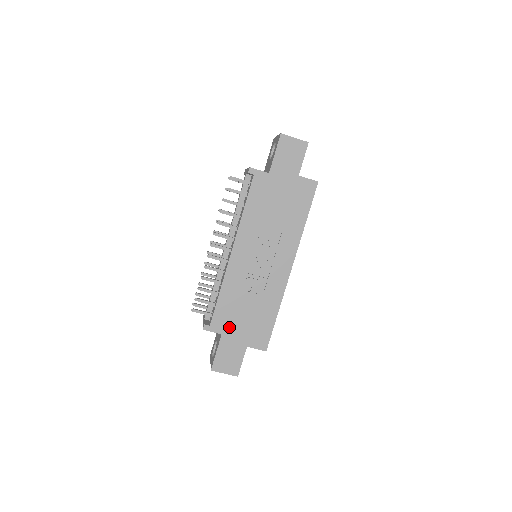
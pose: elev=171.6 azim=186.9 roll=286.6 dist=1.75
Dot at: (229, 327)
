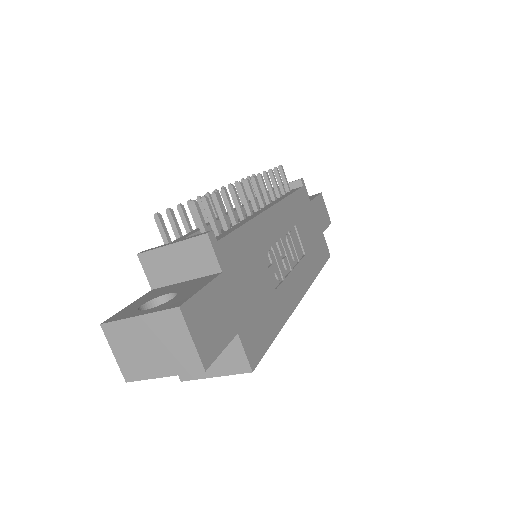
Dot at: (234, 276)
